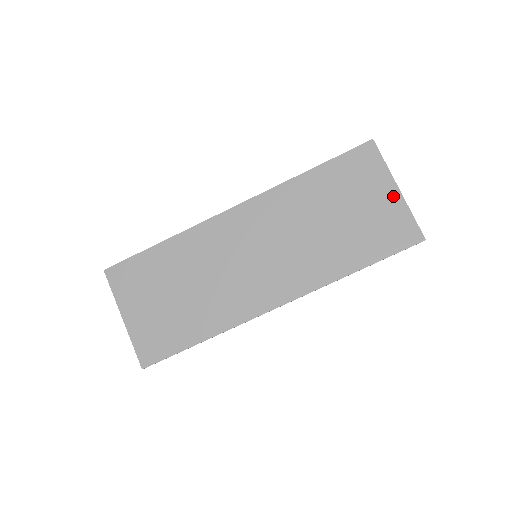
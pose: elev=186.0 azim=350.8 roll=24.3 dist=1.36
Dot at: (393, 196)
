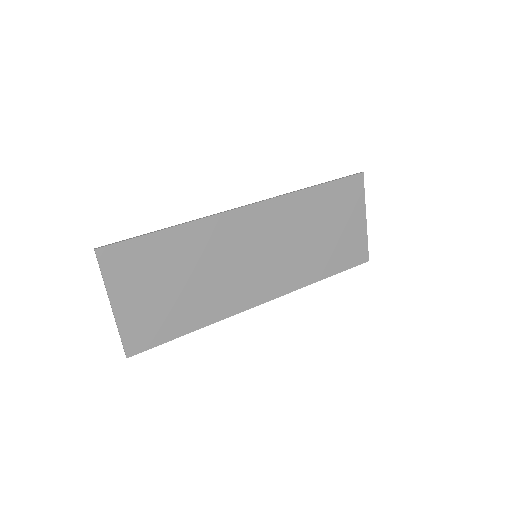
Dot at: (361, 223)
